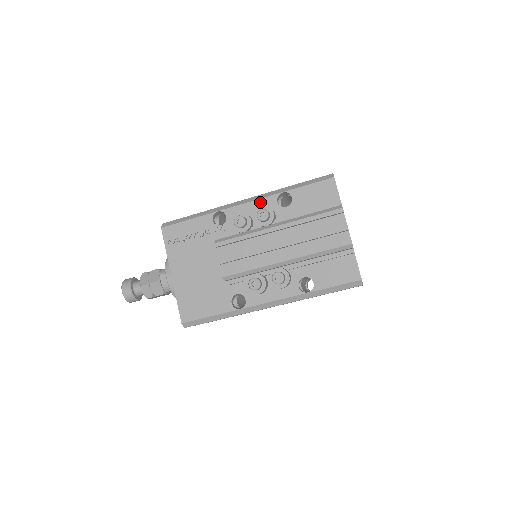
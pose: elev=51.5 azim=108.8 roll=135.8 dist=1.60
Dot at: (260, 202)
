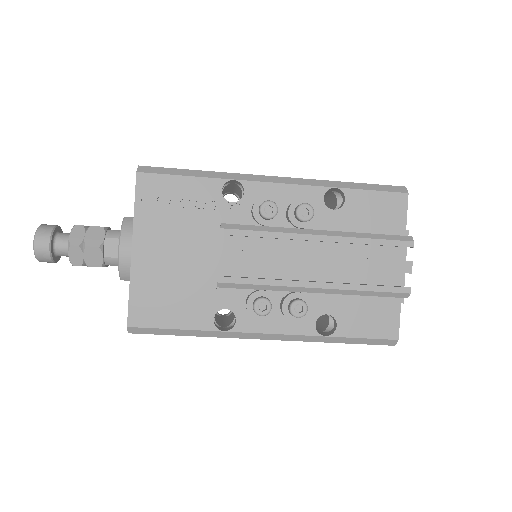
Dot at: (300, 189)
